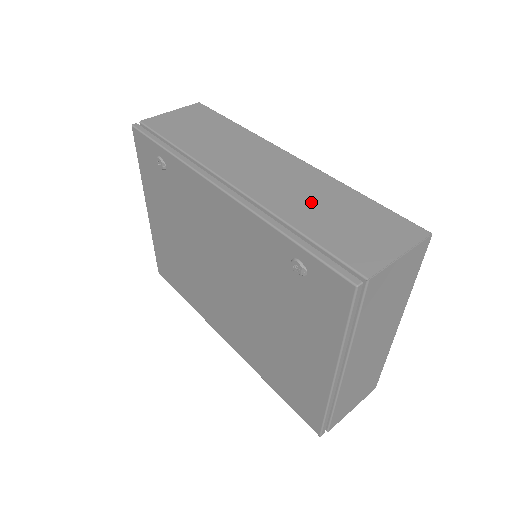
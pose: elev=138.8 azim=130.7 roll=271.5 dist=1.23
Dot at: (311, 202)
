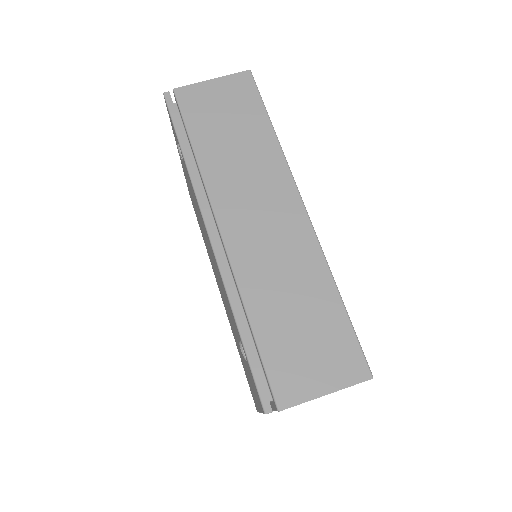
Dot at: (283, 289)
